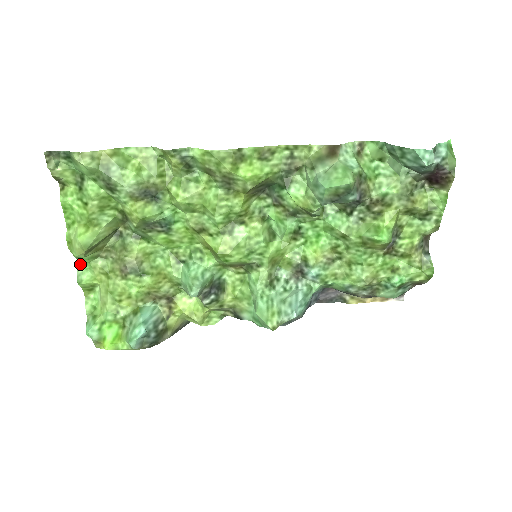
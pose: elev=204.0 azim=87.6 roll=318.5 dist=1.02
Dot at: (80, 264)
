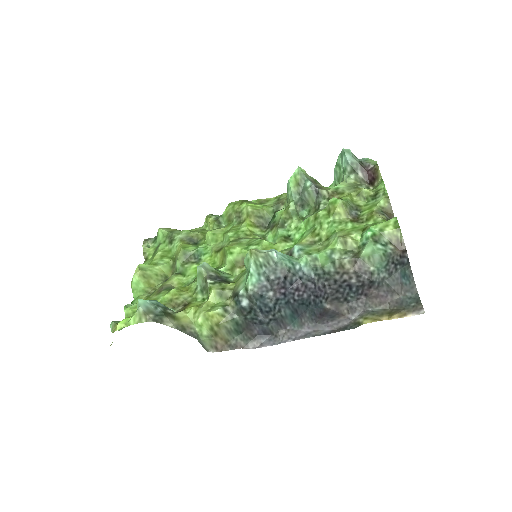
Dot at: (133, 302)
